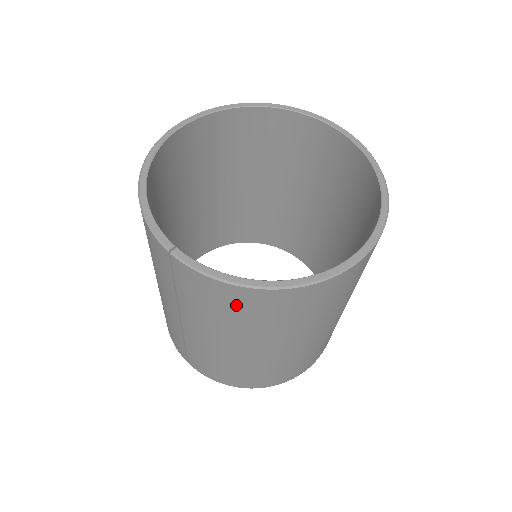
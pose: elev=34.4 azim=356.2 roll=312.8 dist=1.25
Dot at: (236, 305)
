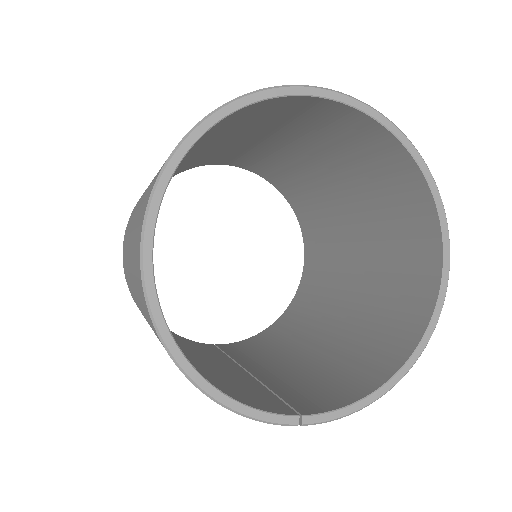
Dot at: occluded
